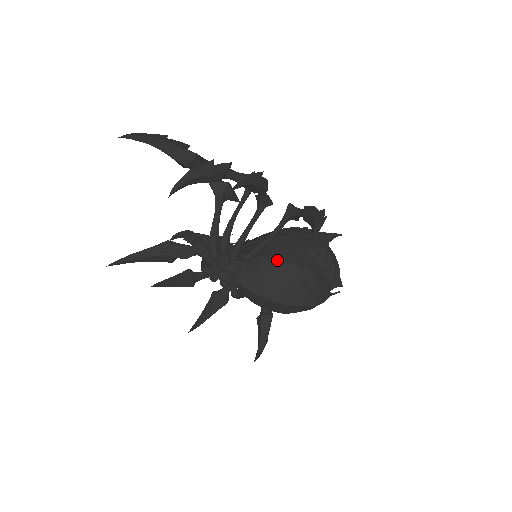
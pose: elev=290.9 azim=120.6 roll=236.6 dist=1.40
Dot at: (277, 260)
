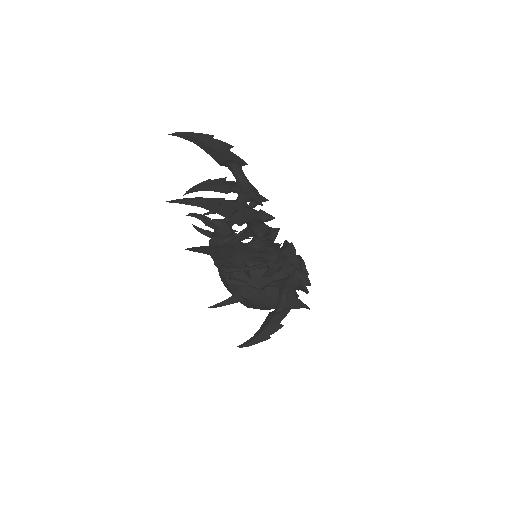
Dot at: occluded
